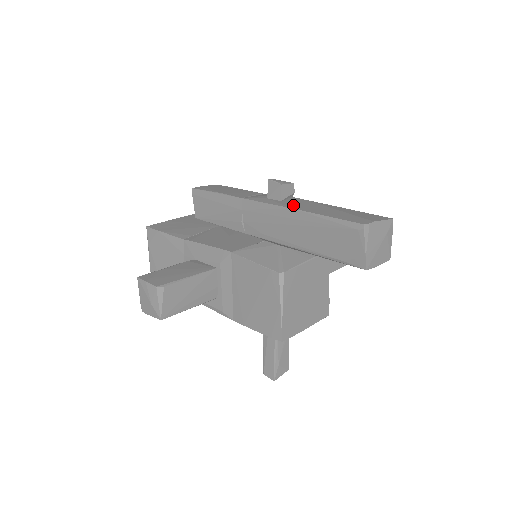
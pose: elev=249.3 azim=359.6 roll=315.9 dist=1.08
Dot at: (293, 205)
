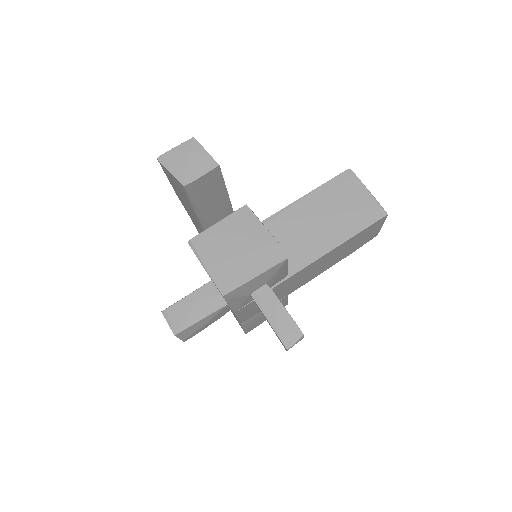
Dot at: occluded
